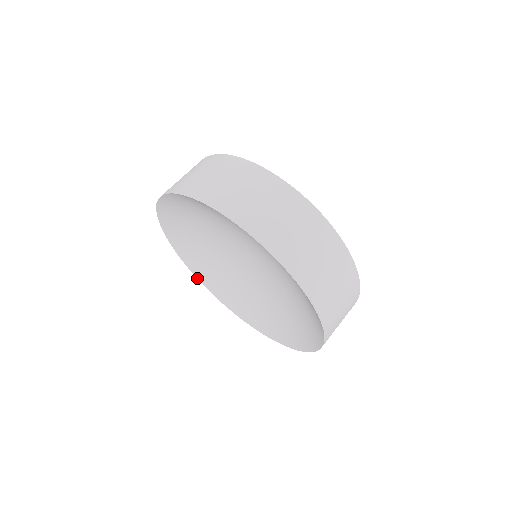
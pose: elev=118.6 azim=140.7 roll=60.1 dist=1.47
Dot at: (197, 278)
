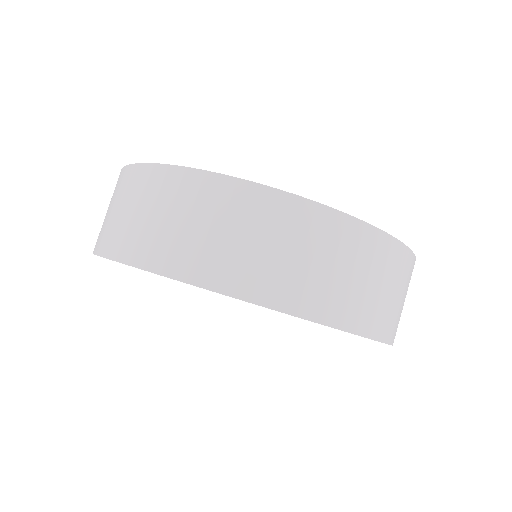
Dot at: occluded
